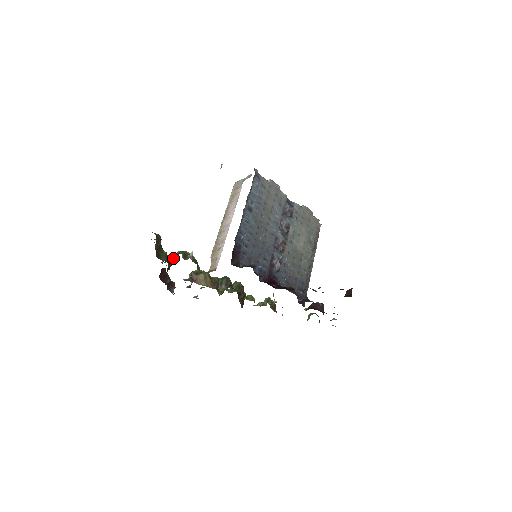
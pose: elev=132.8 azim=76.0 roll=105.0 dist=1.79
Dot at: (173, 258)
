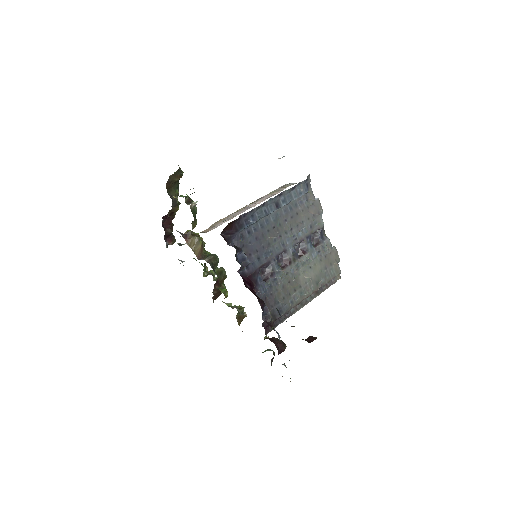
Dot at: occluded
